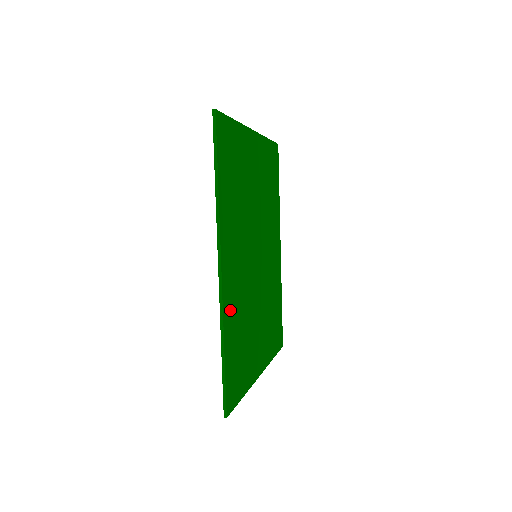
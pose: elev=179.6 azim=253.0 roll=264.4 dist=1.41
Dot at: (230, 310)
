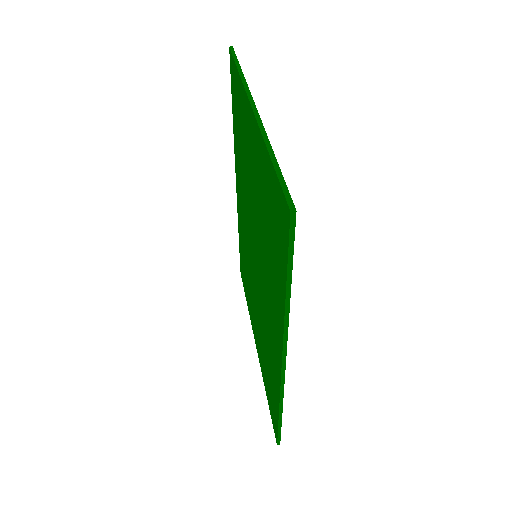
Dot at: occluded
